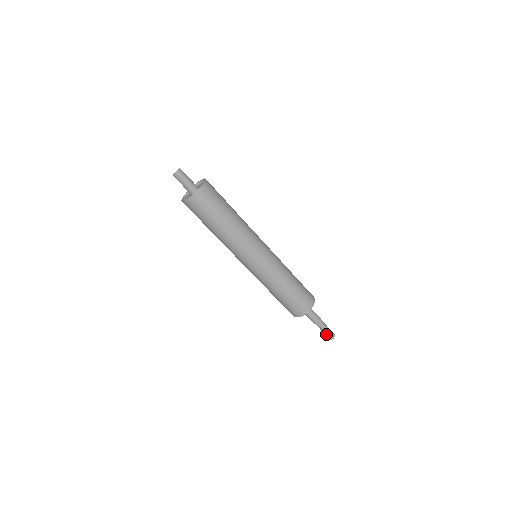
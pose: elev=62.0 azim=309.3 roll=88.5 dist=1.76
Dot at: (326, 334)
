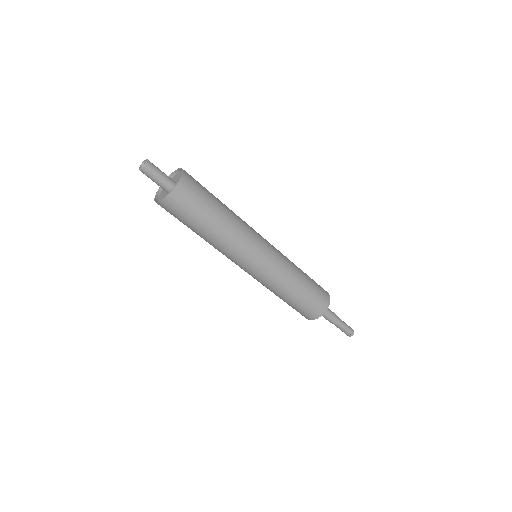
Dot at: occluded
